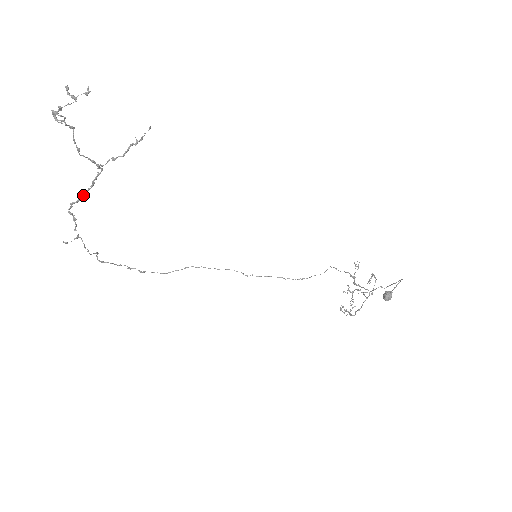
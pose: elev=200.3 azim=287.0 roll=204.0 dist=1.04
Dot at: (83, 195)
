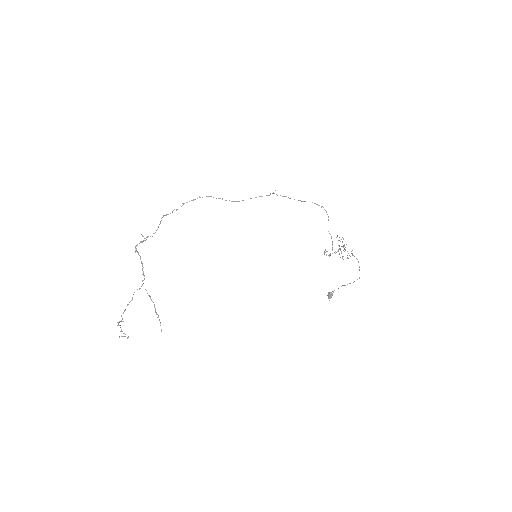
Dot at: (140, 259)
